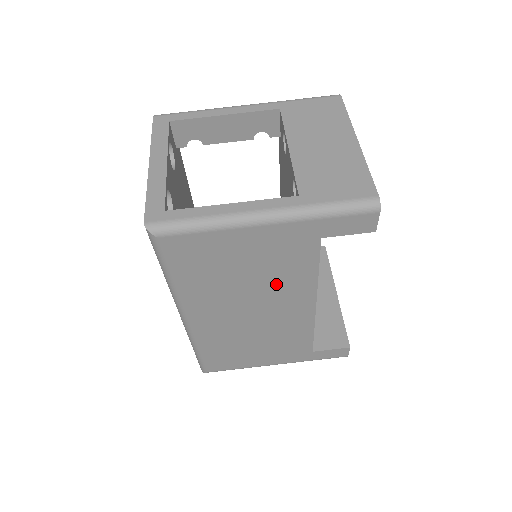
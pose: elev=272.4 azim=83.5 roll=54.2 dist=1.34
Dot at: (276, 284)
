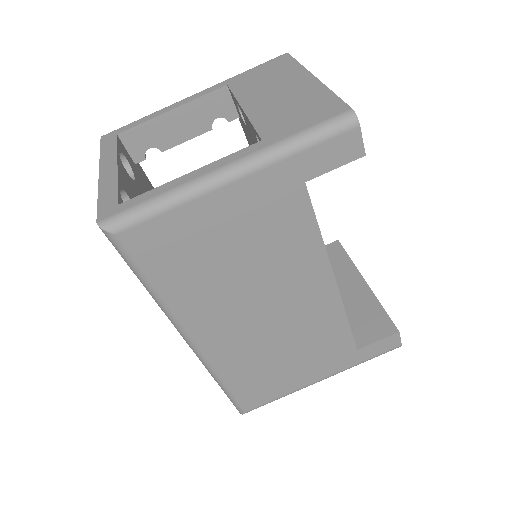
Dot at: (277, 264)
